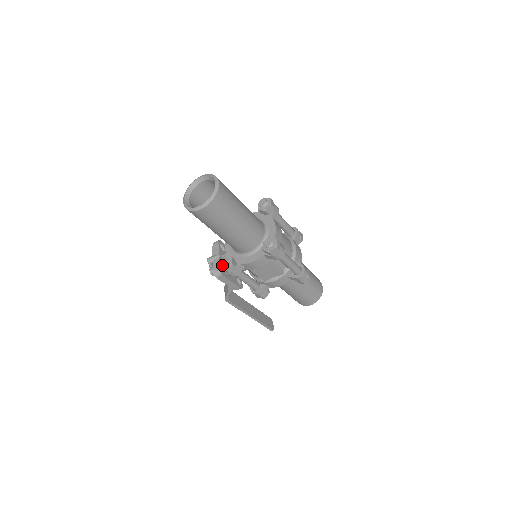
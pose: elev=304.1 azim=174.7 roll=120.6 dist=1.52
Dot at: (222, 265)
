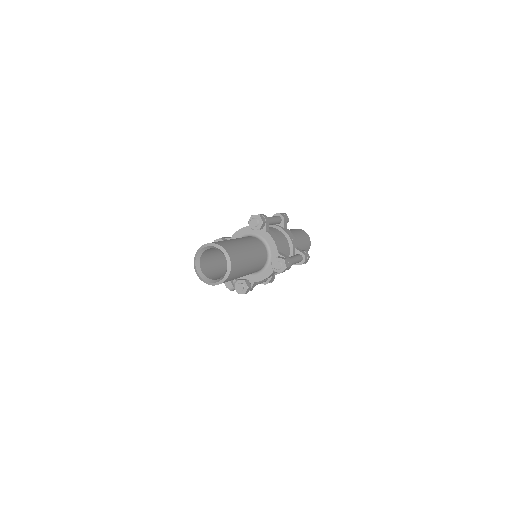
Dot at: (240, 291)
